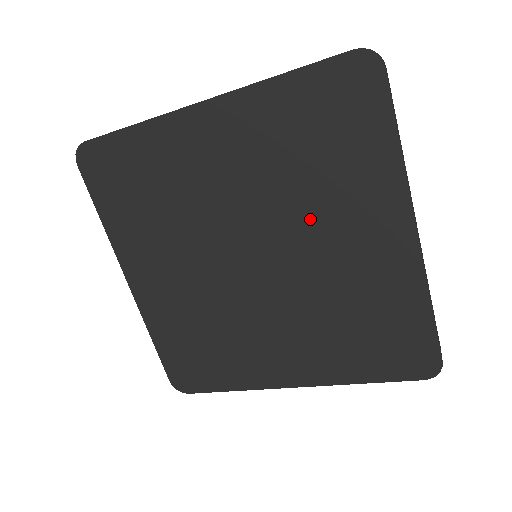
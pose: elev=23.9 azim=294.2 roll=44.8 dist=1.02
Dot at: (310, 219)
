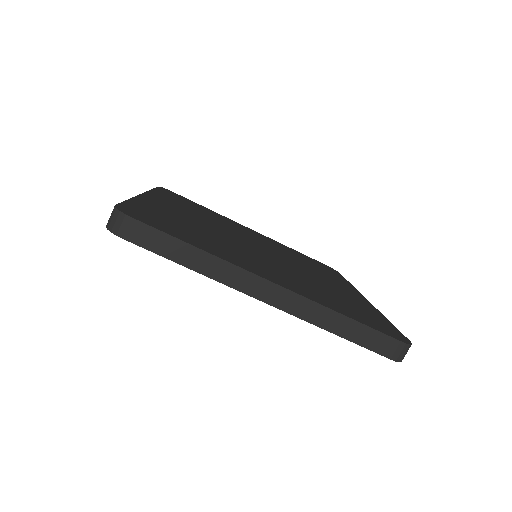
Dot at: (303, 266)
